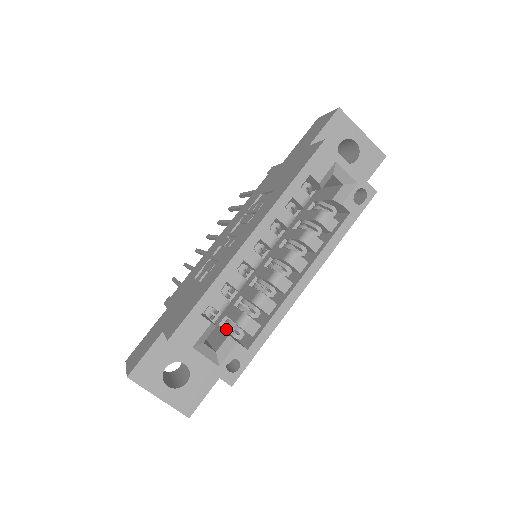
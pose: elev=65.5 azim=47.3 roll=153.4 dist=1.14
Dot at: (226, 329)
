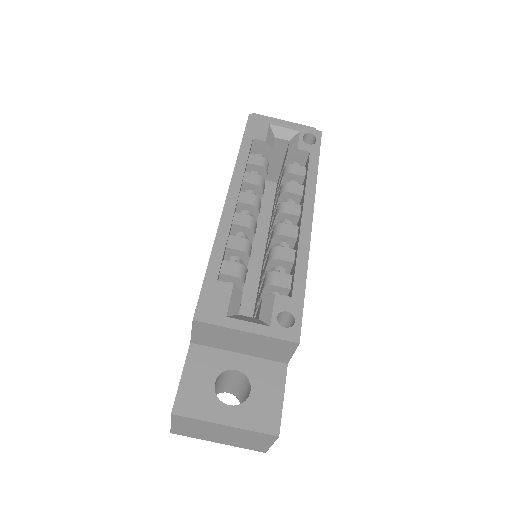
Dot at: occluded
